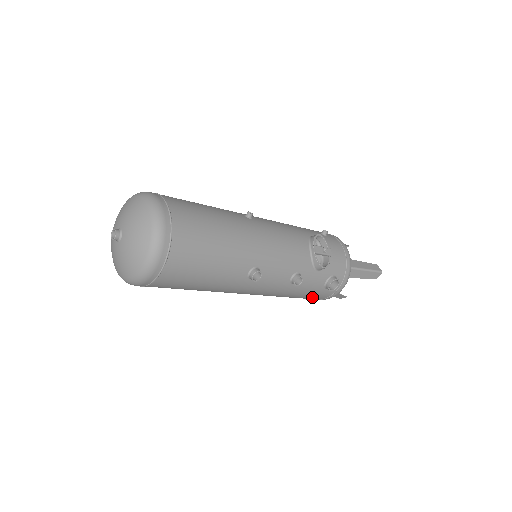
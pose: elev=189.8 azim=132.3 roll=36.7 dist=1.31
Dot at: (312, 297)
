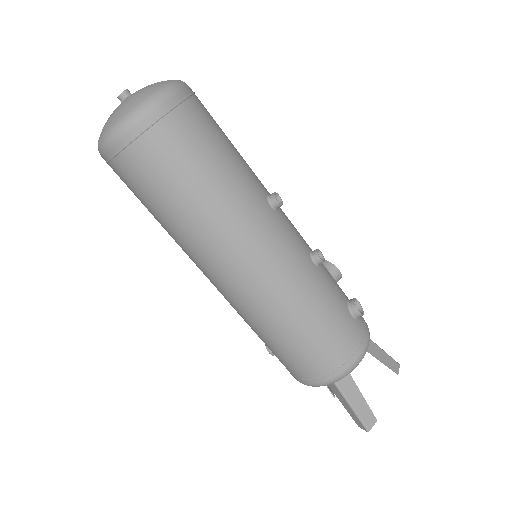
Dot at: (339, 331)
